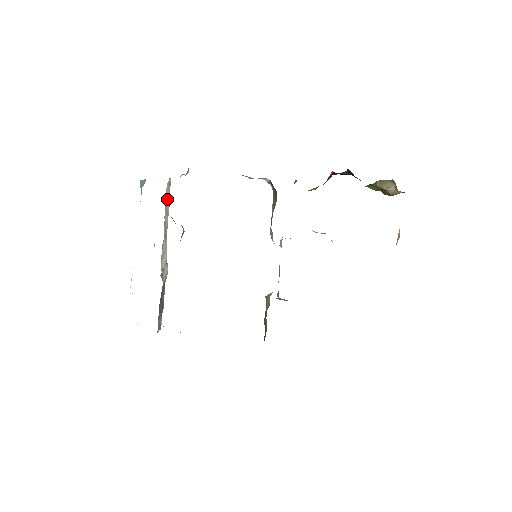
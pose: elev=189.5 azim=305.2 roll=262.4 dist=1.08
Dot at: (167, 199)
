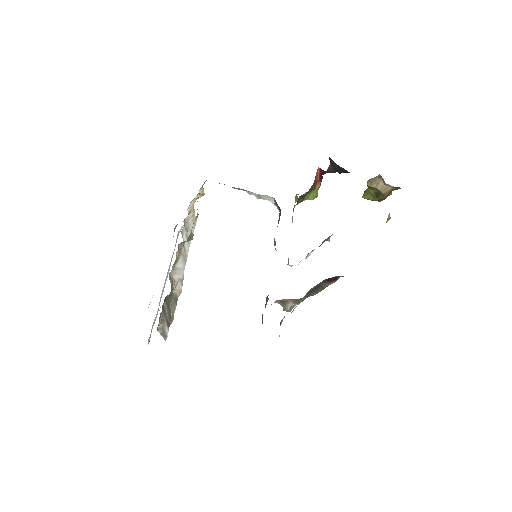
Dot at: (189, 228)
